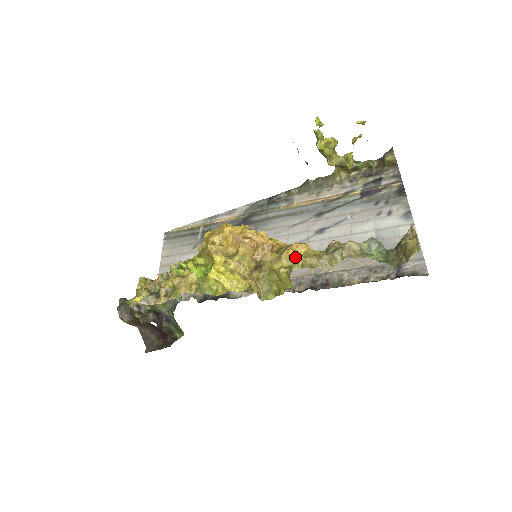
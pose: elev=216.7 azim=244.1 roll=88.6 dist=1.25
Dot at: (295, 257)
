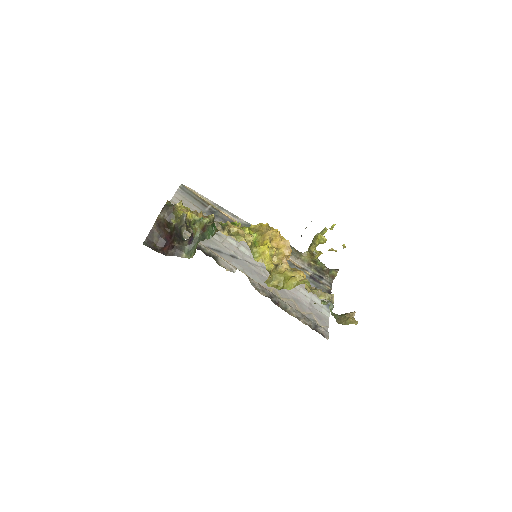
Dot at: (304, 278)
